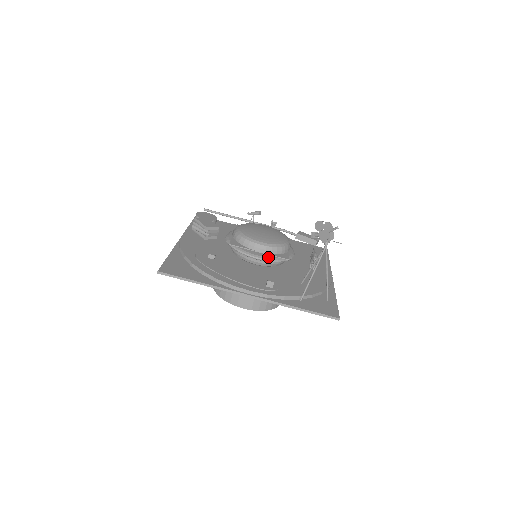
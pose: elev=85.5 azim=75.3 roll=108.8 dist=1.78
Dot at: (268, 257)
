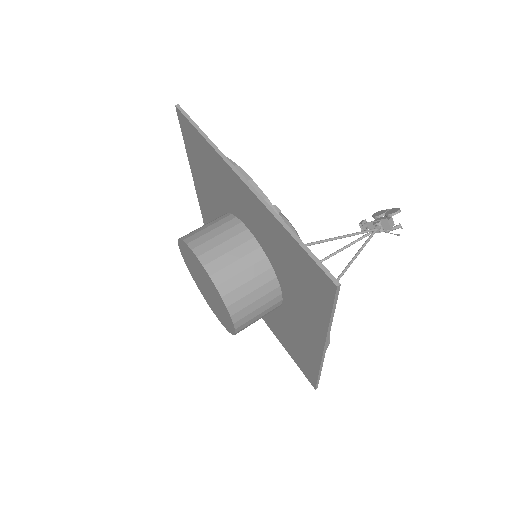
Dot at: occluded
